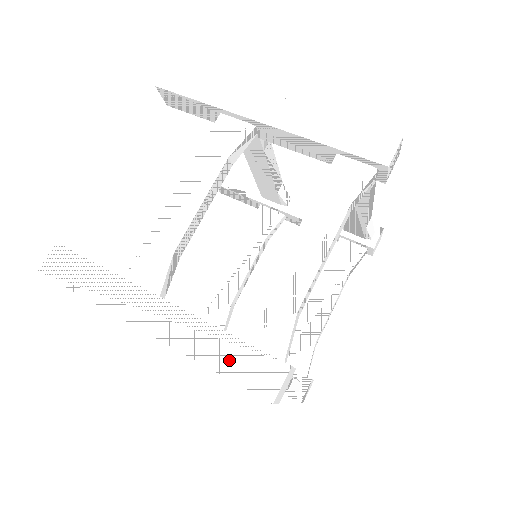
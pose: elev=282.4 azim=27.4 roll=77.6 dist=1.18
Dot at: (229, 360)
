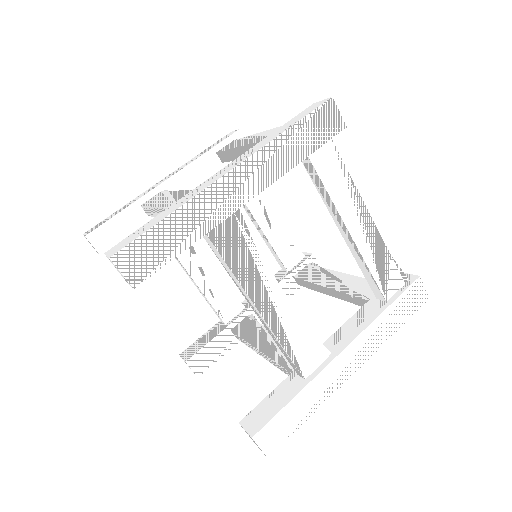
Dot at: (399, 316)
